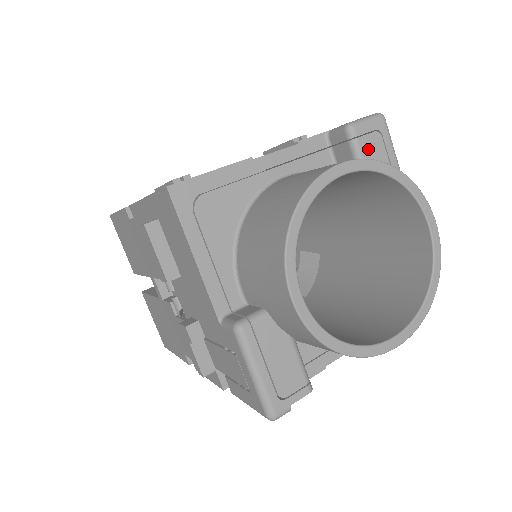
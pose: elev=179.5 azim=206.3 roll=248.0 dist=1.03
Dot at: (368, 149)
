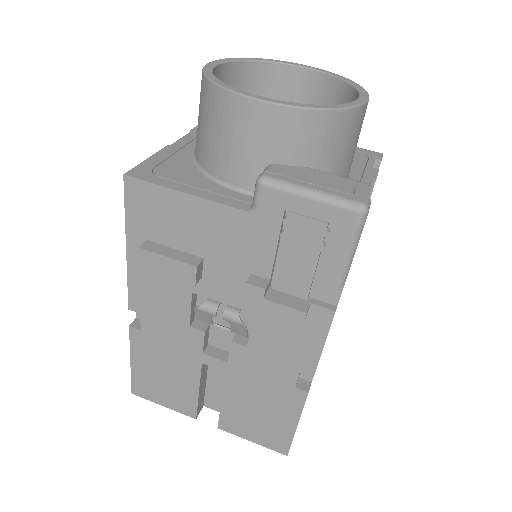
Dot at: occluded
